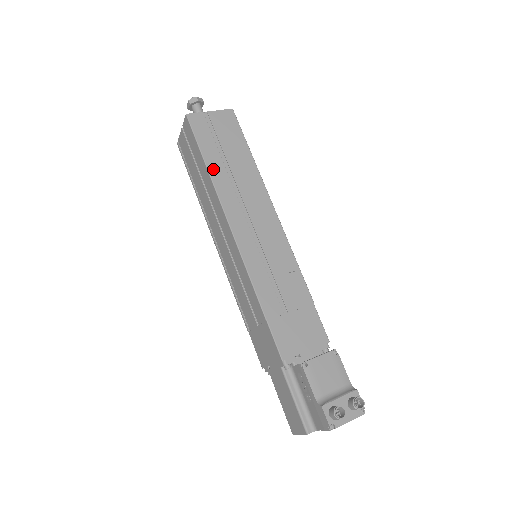
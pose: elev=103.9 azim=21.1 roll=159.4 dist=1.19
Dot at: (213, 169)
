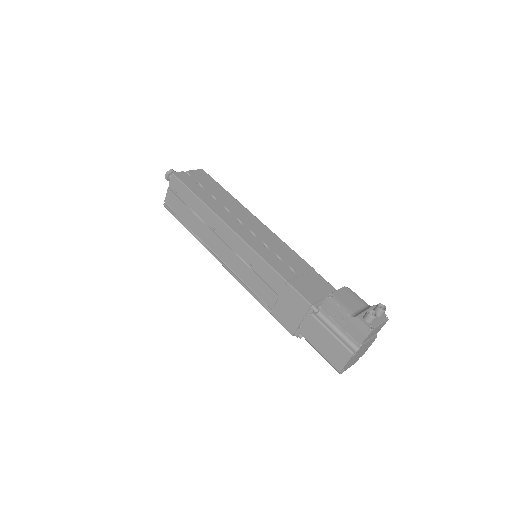
Dot at: (205, 200)
